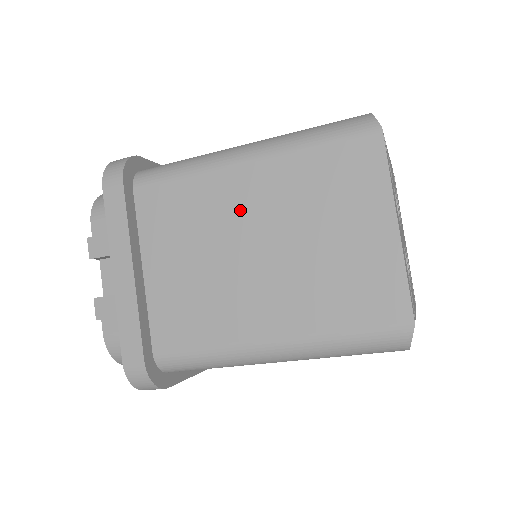
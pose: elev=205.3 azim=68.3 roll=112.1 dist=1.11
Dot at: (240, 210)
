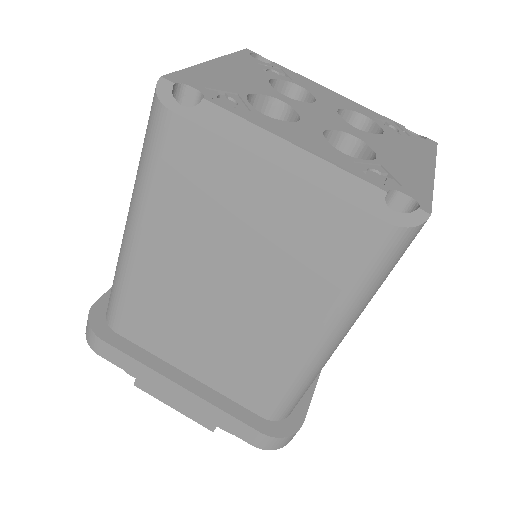
Dot at: occluded
